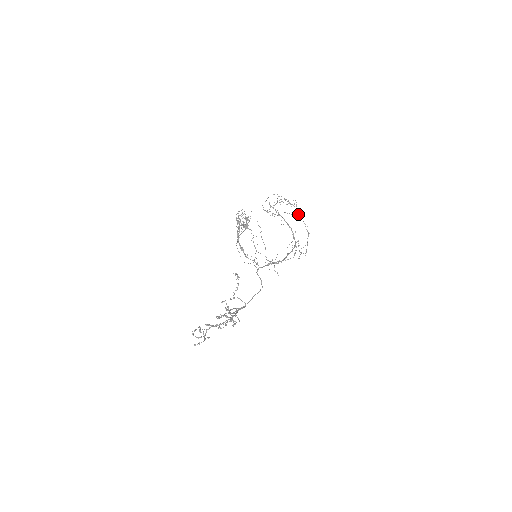
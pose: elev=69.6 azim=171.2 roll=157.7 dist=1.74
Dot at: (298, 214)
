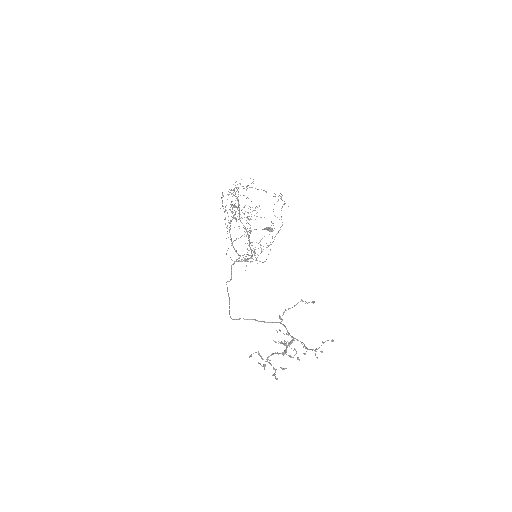
Dot at: occluded
